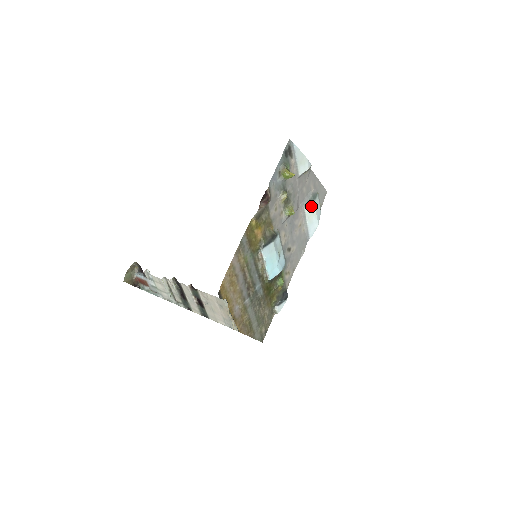
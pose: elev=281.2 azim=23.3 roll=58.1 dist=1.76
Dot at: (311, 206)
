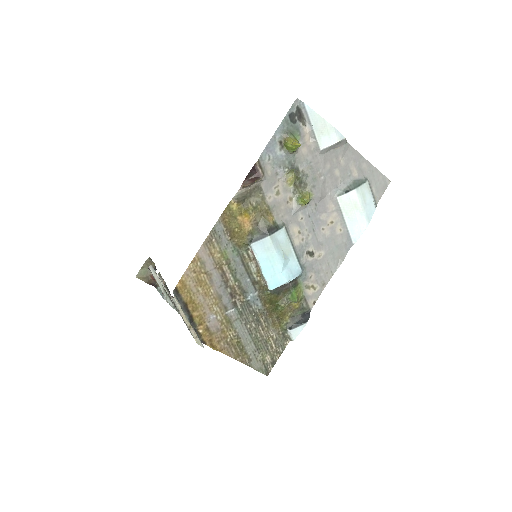
Dot at: (350, 196)
